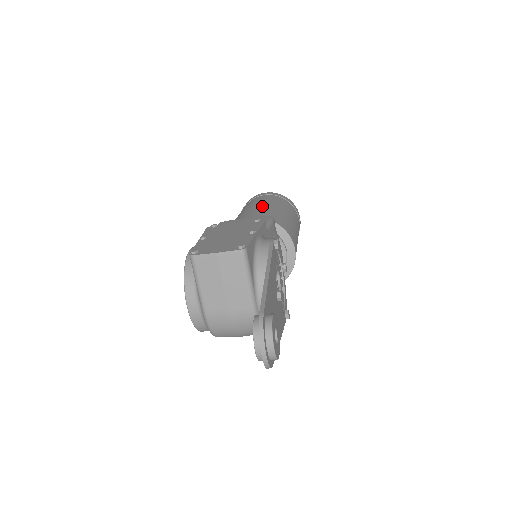
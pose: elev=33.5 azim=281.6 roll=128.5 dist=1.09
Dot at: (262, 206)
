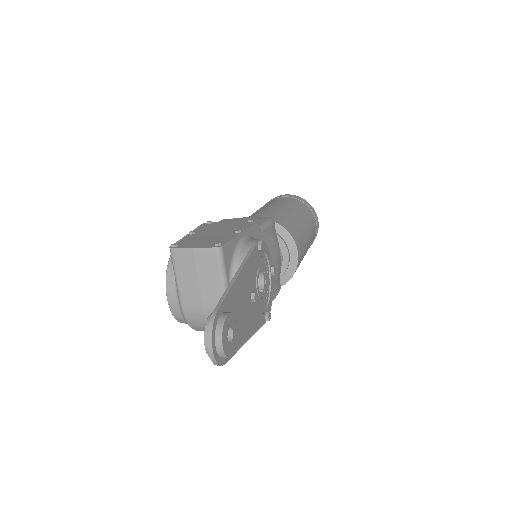
Dot at: (274, 207)
